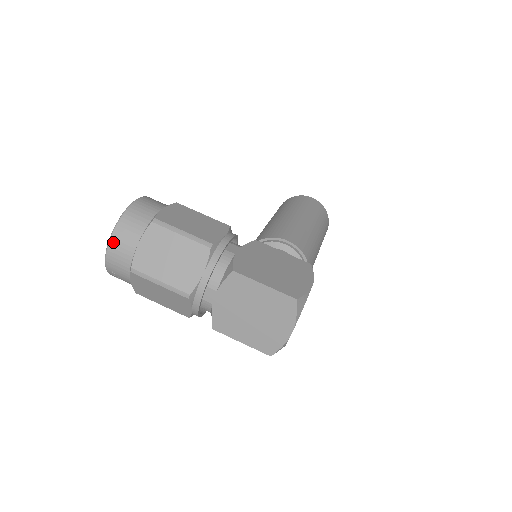
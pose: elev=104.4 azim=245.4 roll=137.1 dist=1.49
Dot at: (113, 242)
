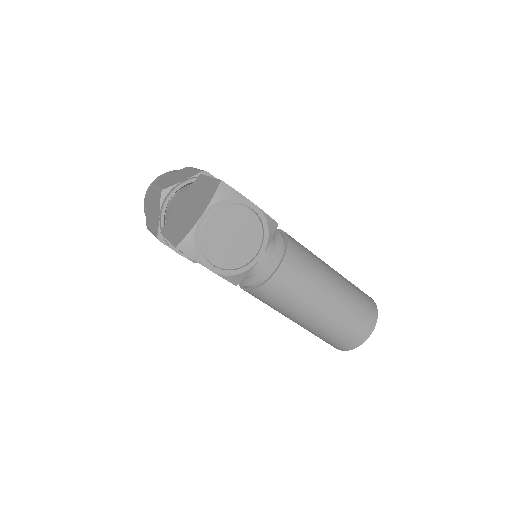
Dot at: (159, 177)
